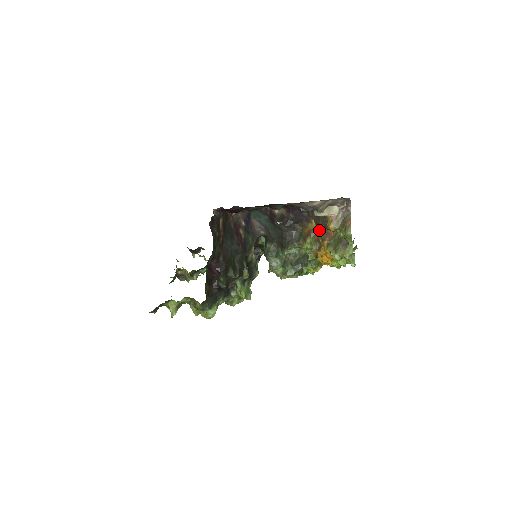
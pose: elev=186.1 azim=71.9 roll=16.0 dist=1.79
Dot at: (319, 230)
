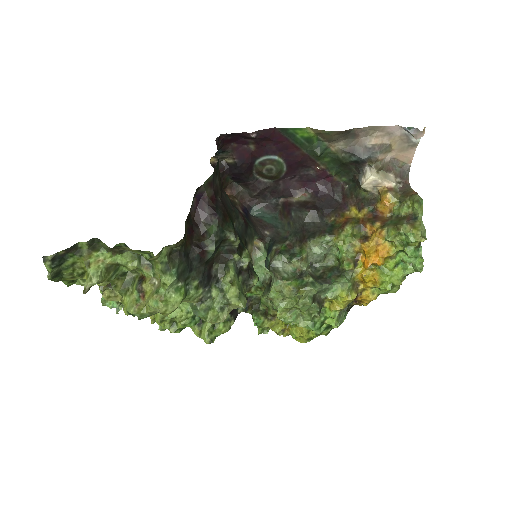
Dot at: (363, 216)
